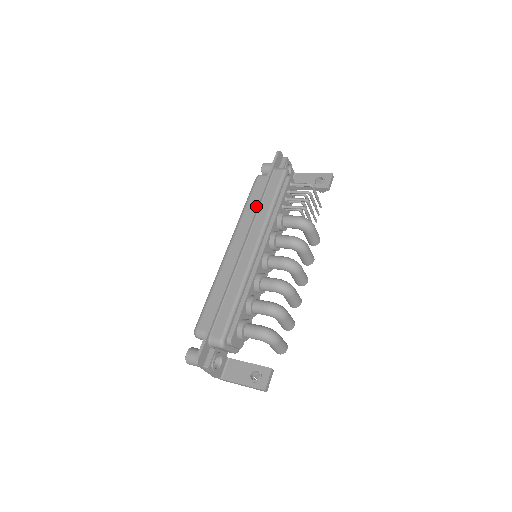
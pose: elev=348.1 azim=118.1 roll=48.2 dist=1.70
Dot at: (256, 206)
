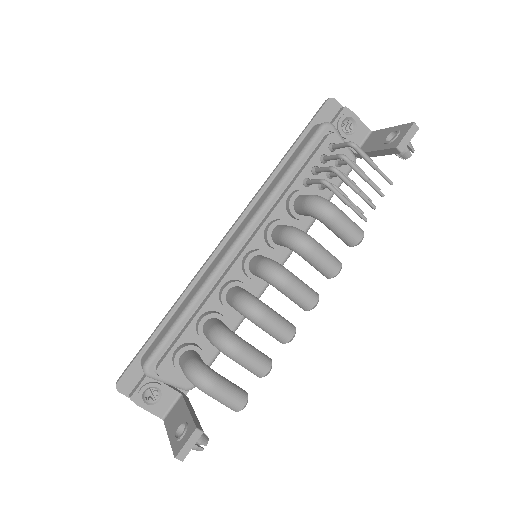
Dot at: (265, 182)
